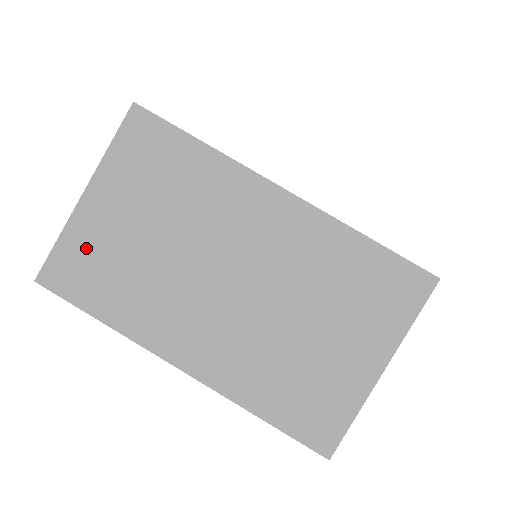
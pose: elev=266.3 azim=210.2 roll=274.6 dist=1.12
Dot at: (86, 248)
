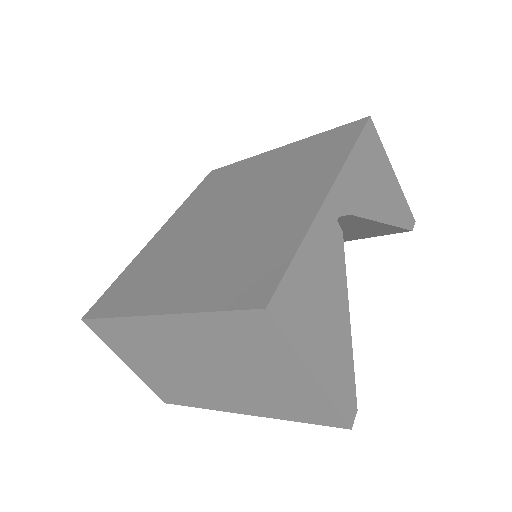
Dot at: (156, 384)
